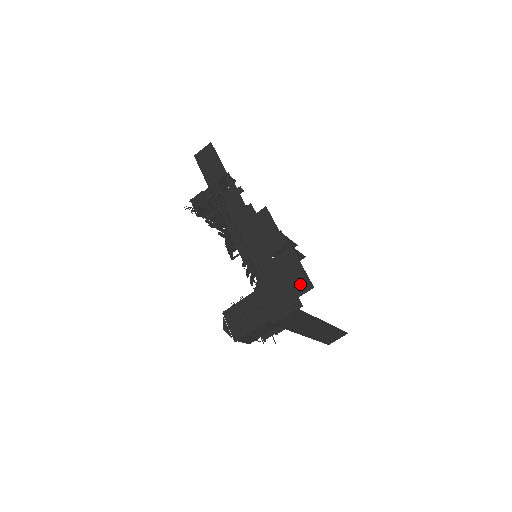
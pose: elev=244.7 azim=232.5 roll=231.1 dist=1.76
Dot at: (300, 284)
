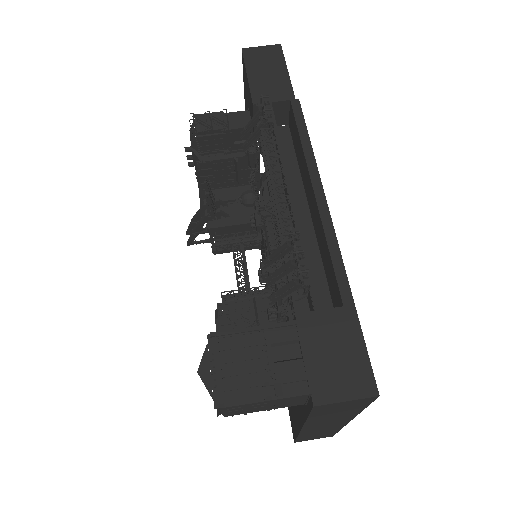
Dot at: occluded
